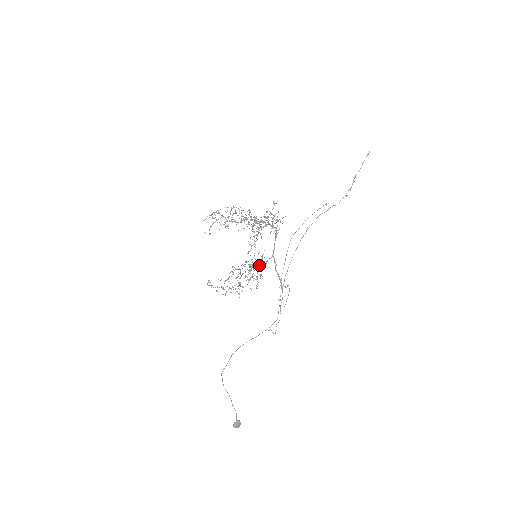
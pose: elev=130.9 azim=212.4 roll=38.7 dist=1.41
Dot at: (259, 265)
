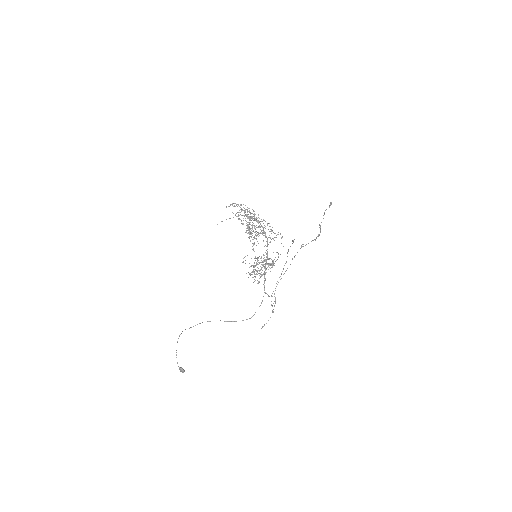
Dot at: occluded
